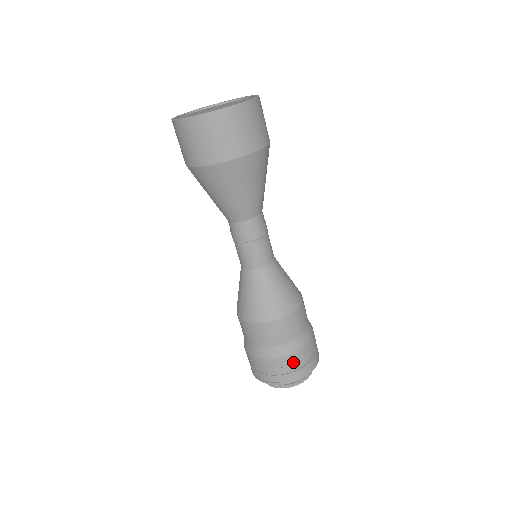
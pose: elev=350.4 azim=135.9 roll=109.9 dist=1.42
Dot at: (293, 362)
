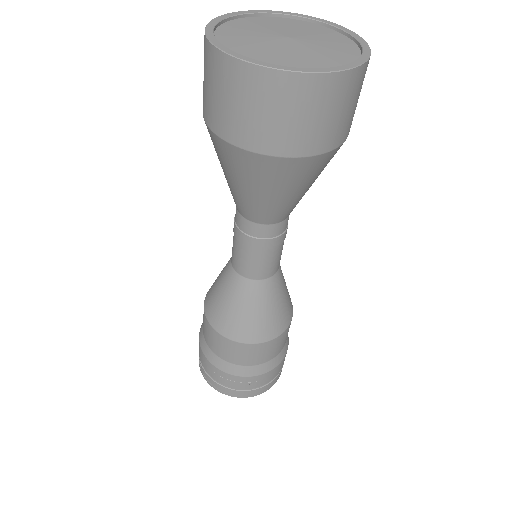
Dot at: (264, 379)
